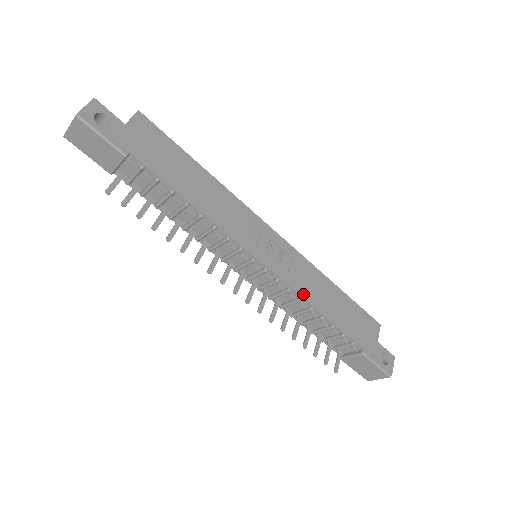
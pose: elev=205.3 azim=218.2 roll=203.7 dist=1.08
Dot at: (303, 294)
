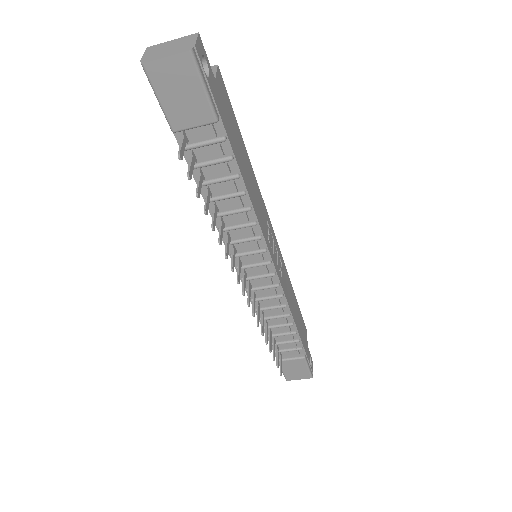
Dot at: (288, 300)
